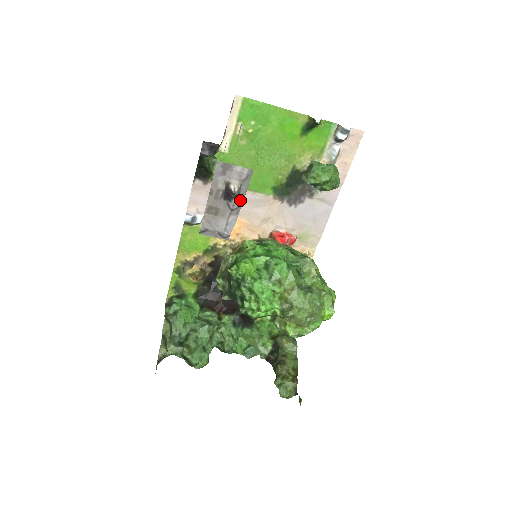
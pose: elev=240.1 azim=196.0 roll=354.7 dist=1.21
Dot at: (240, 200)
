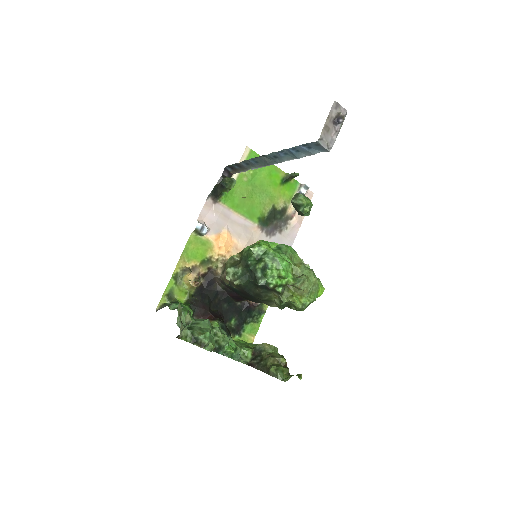
Dot at: occluded
